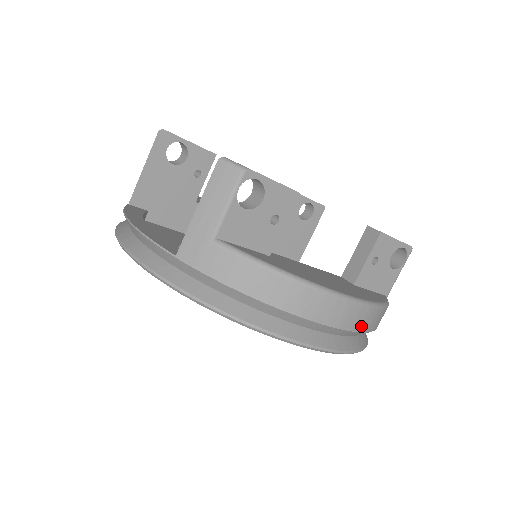
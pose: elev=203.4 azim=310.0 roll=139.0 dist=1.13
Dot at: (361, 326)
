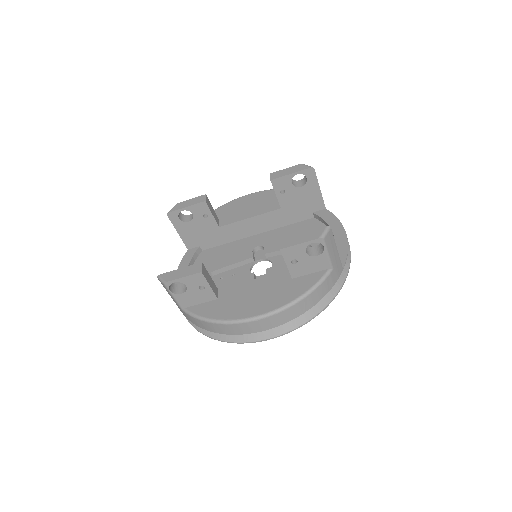
Dot at: (283, 321)
